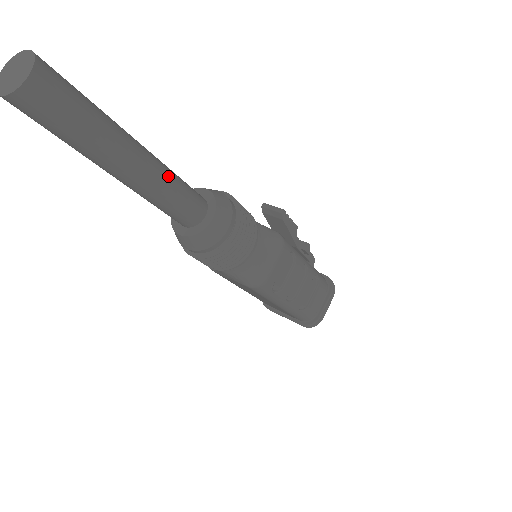
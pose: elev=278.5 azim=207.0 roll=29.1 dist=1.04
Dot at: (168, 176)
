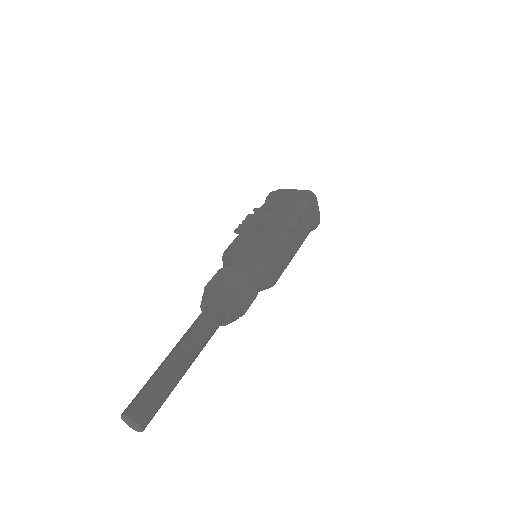
Dot at: (198, 342)
